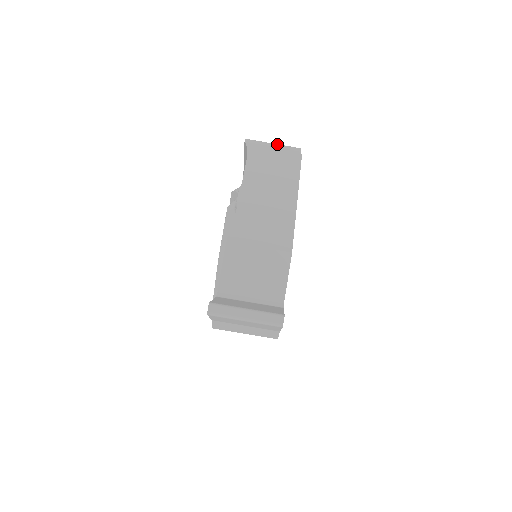
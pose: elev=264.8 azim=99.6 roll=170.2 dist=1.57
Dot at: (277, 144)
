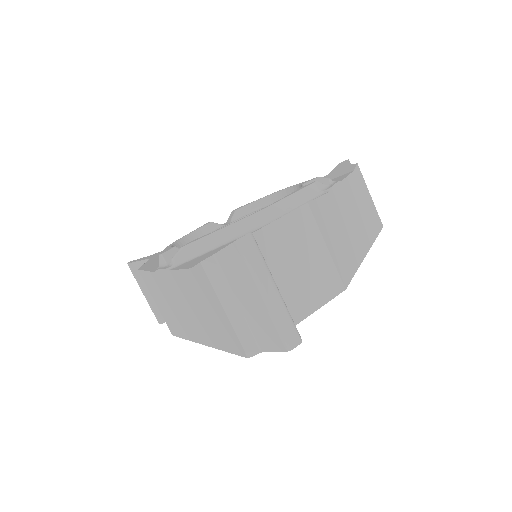
Dot at: occluded
